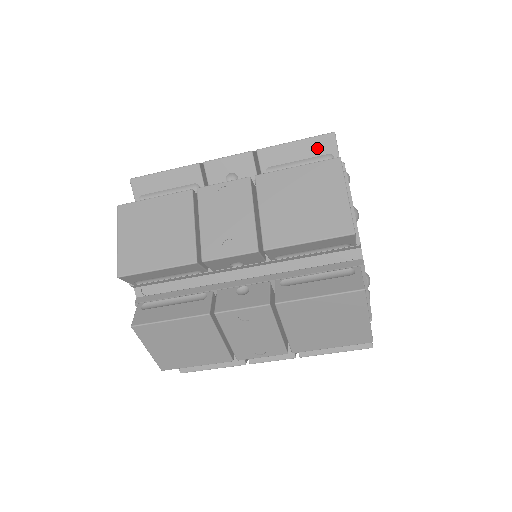
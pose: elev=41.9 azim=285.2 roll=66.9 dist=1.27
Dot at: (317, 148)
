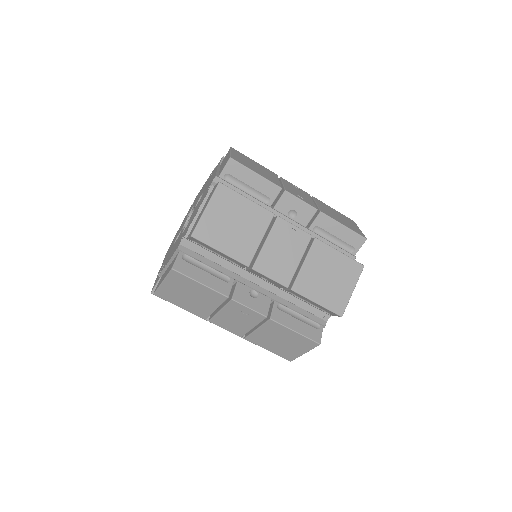
Dot at: occluded
